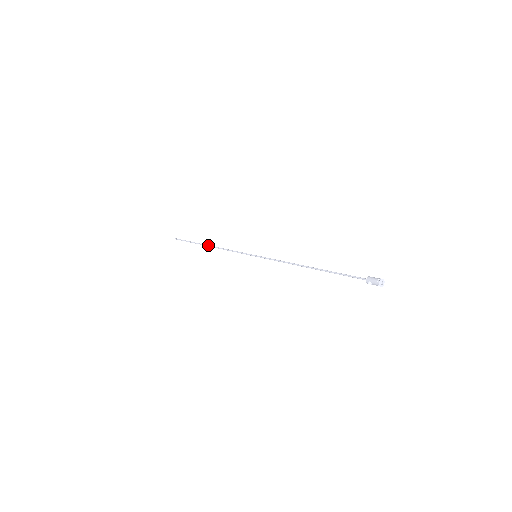
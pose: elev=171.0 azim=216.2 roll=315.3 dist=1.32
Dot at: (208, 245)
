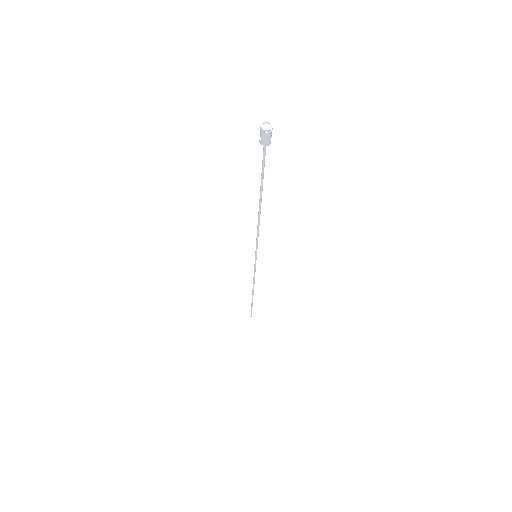
Dot at: (253, 292)
